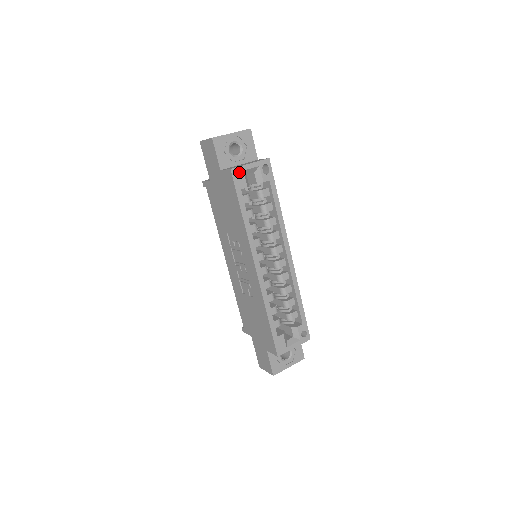
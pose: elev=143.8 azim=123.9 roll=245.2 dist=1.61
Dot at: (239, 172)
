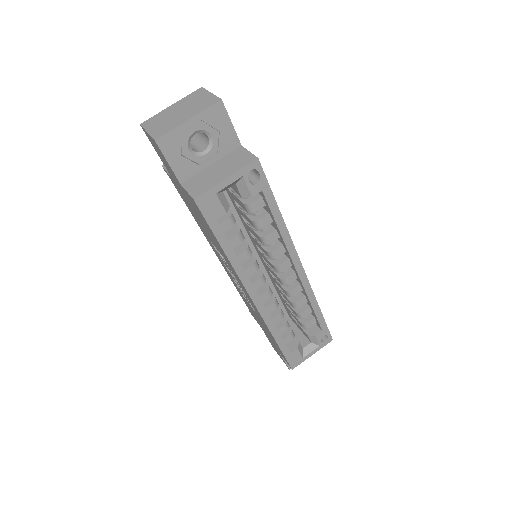
Dot at: (209, 198)
